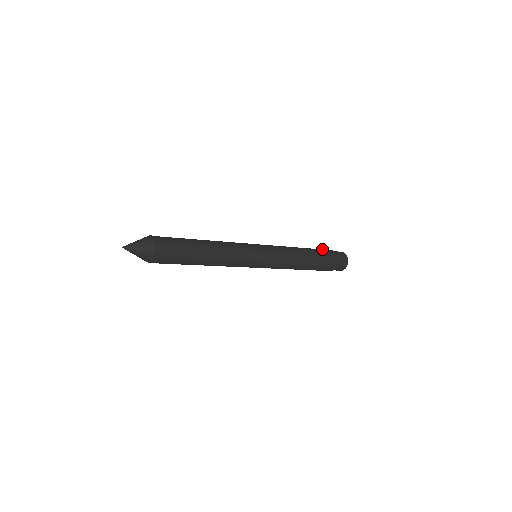
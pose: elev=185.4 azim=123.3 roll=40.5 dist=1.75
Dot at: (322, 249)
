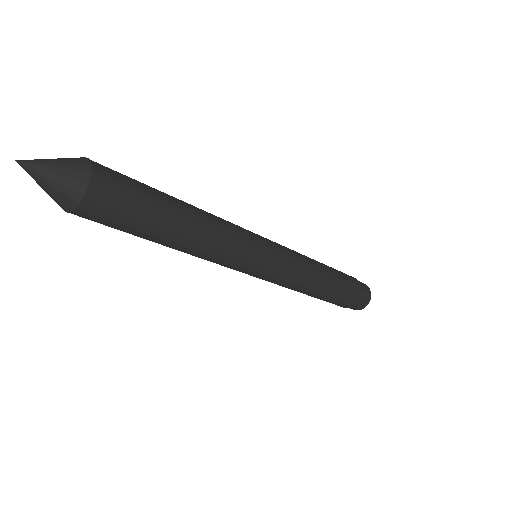
Dot at: occluded
